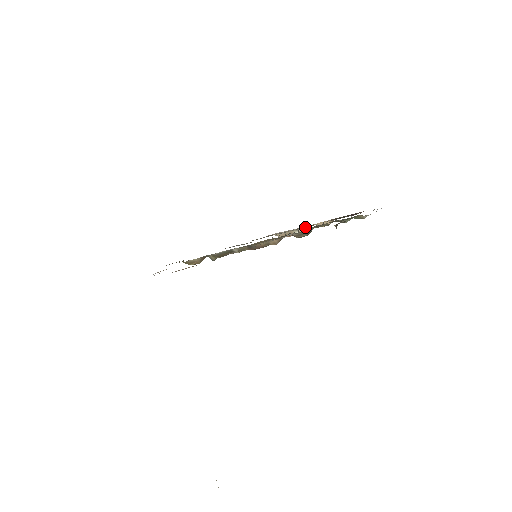
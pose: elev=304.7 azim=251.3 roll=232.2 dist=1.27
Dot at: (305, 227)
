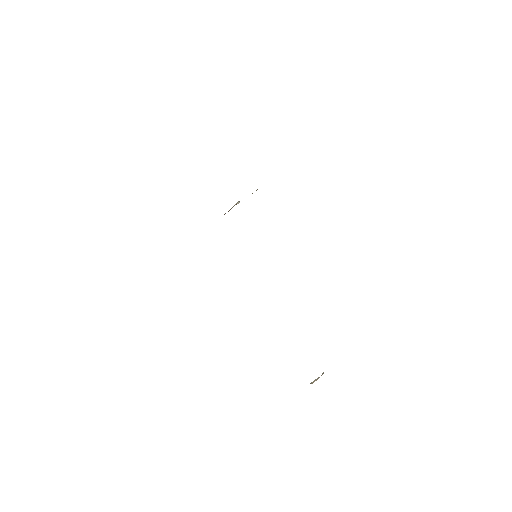
Dot at: occluded
